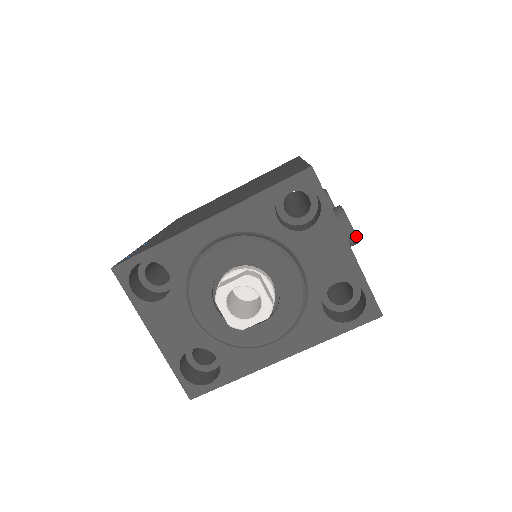
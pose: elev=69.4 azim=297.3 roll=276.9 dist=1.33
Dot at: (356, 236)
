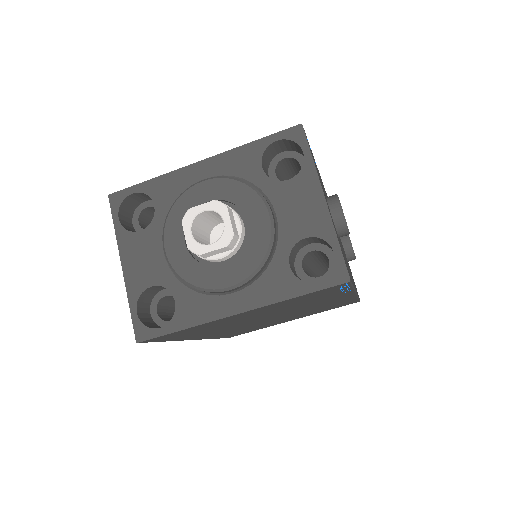
Dot at: (345, 219)
